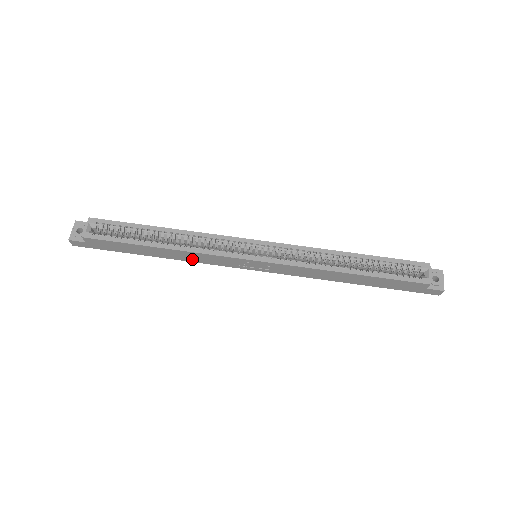
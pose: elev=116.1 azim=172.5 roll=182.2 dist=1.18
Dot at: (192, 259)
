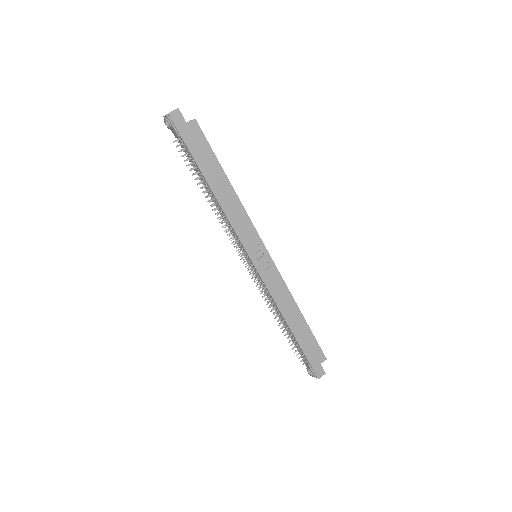
Dot at: (231, 213)
